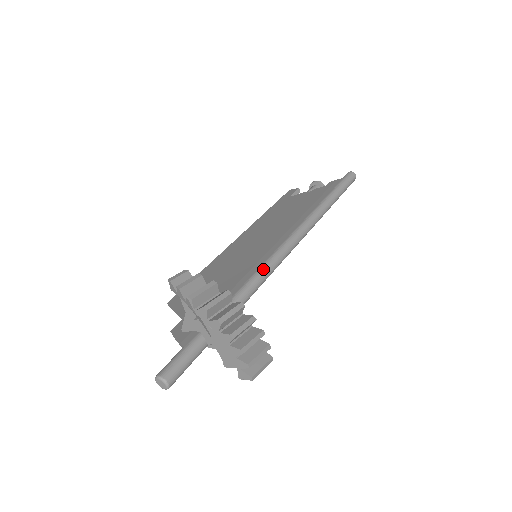
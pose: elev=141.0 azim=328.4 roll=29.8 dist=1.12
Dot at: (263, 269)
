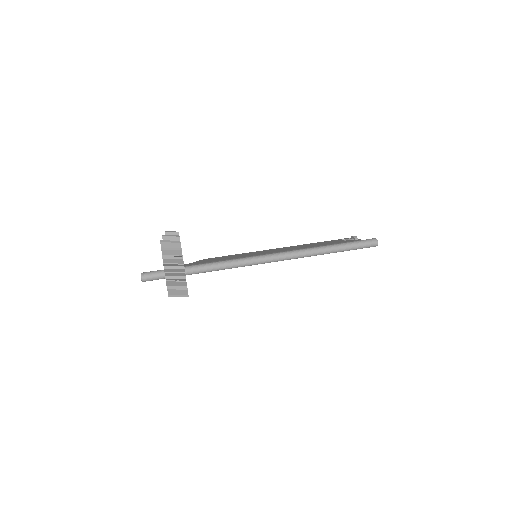
Dot at: (239, 260)
